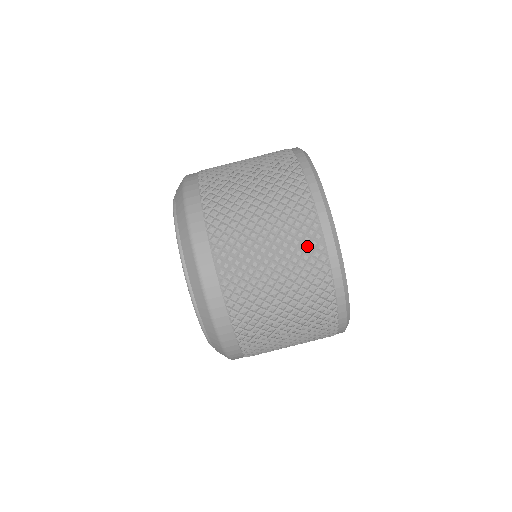
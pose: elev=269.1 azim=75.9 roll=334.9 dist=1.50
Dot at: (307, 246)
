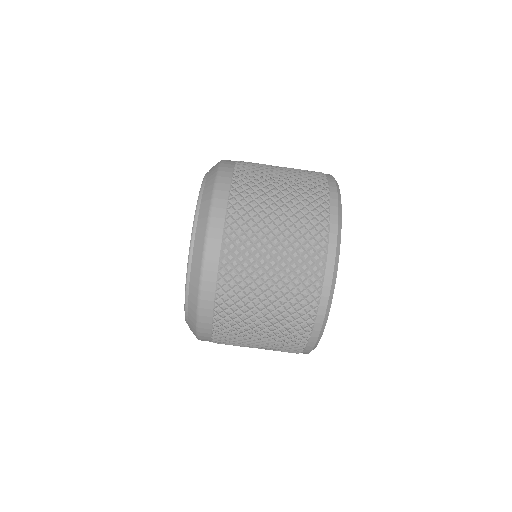
Dot at: (313, 226)
